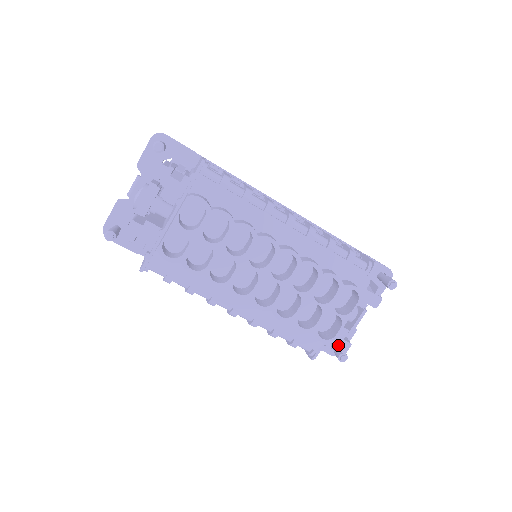
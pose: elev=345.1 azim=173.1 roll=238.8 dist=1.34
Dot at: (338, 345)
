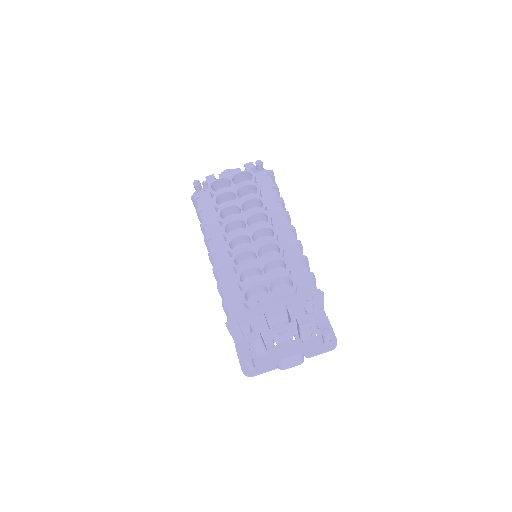
Dot at: (252, 332)
